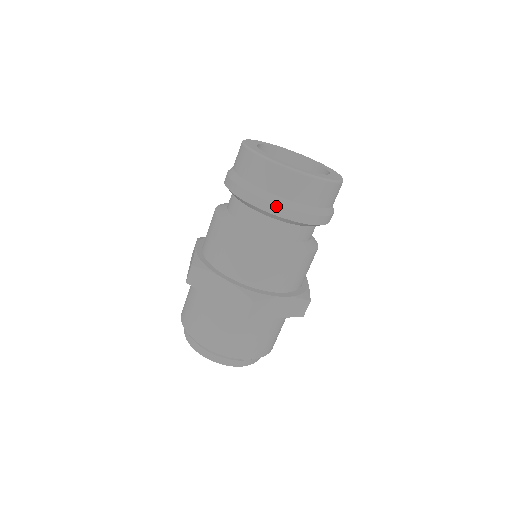
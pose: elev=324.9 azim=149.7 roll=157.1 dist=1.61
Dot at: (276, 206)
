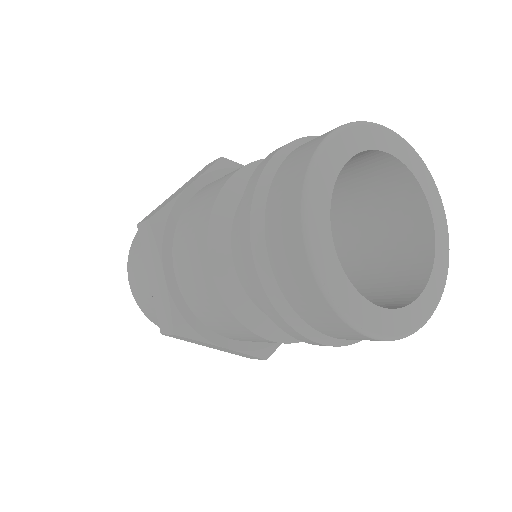
Dot at: (266, 297)
